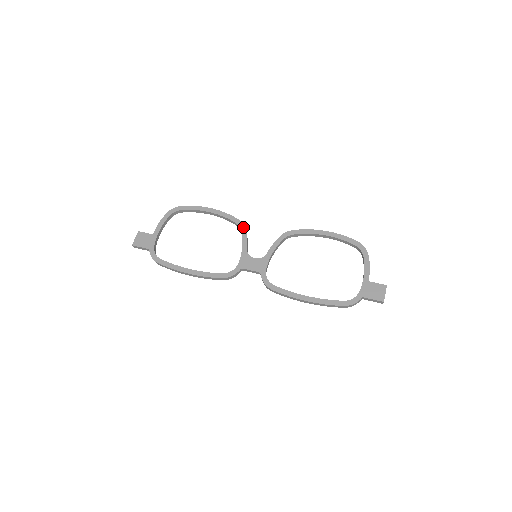
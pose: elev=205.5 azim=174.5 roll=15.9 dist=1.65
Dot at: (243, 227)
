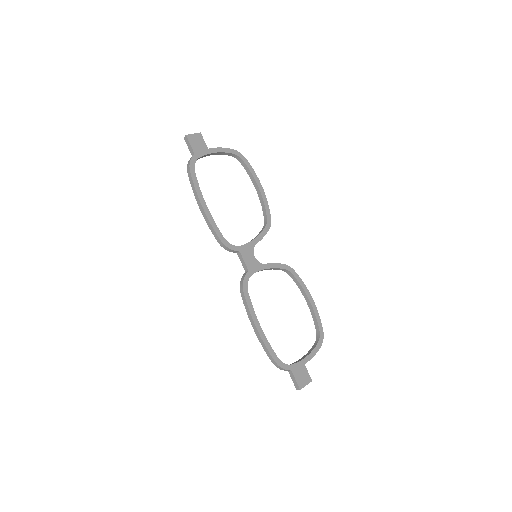
Dot at: (269, 227)
